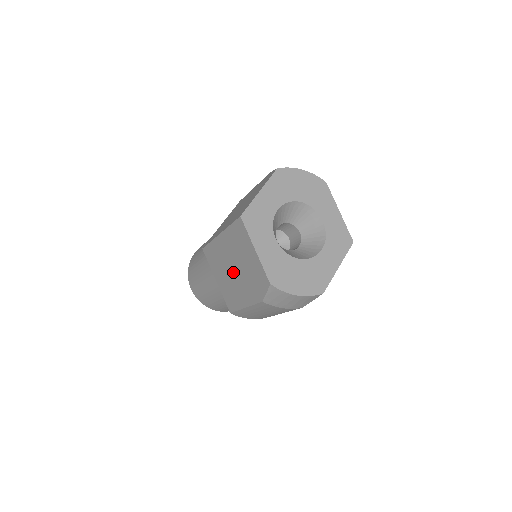
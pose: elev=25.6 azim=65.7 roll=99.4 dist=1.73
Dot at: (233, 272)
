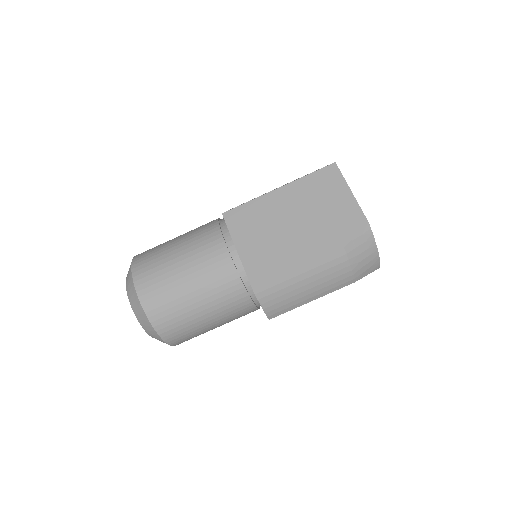
Dot at: (290, 227)
